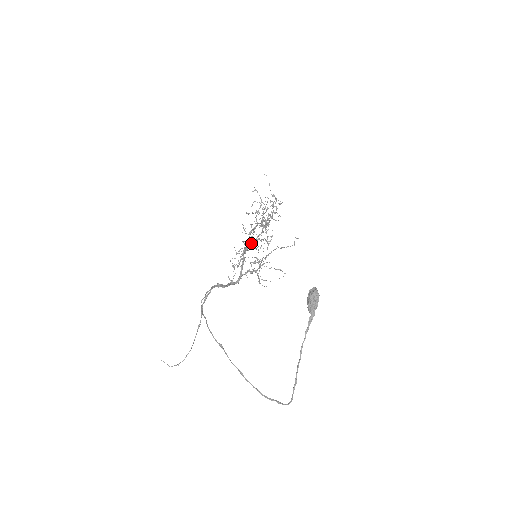
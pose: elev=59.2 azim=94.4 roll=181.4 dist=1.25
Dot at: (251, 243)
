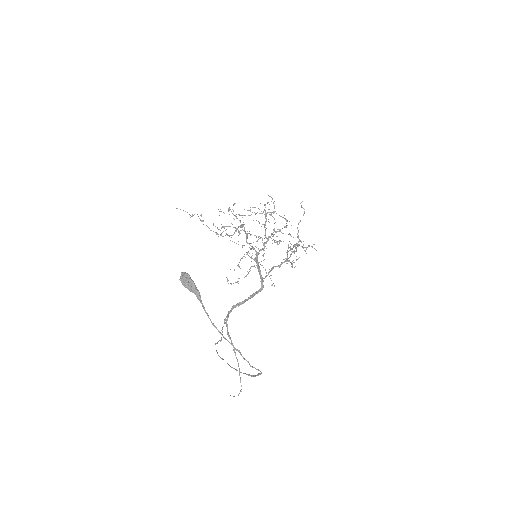
Dot at: (251, 249)
